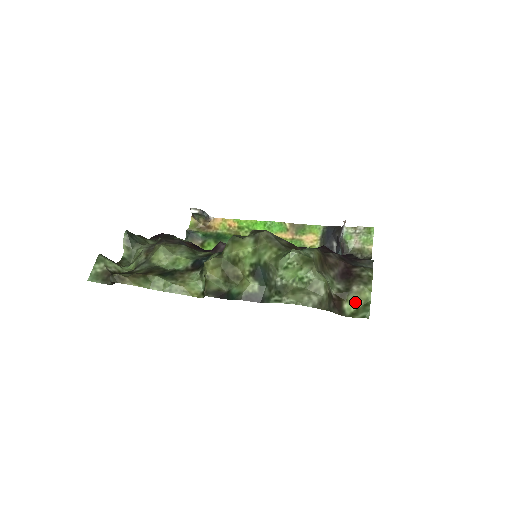
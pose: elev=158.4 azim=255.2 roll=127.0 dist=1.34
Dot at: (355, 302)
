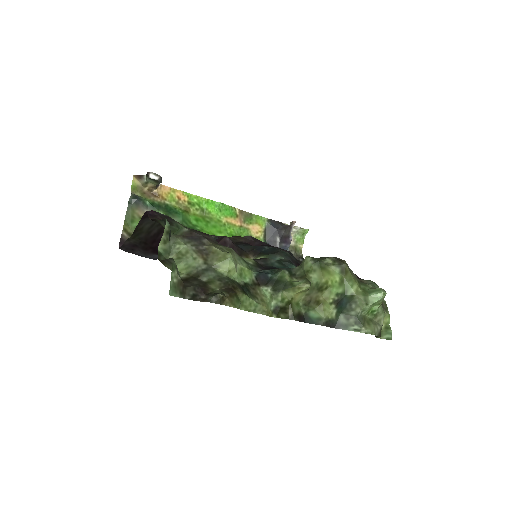
Dot at: occluded
